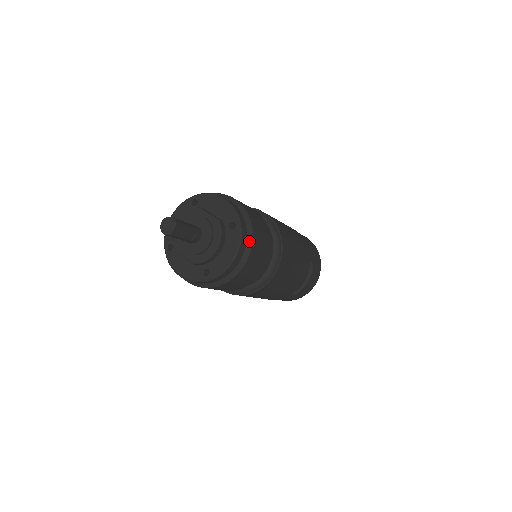
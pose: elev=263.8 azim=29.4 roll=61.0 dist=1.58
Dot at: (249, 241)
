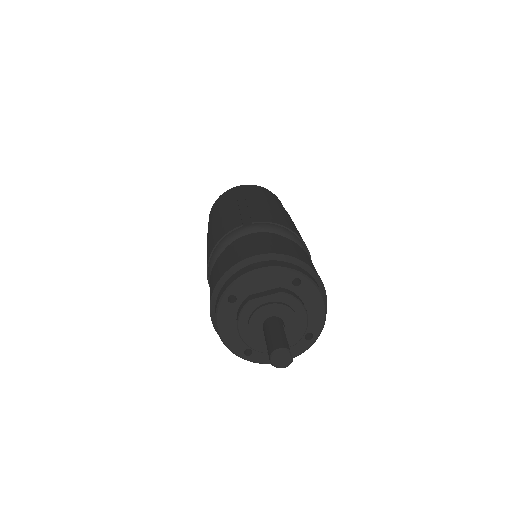
Dot at: (314, 275)
